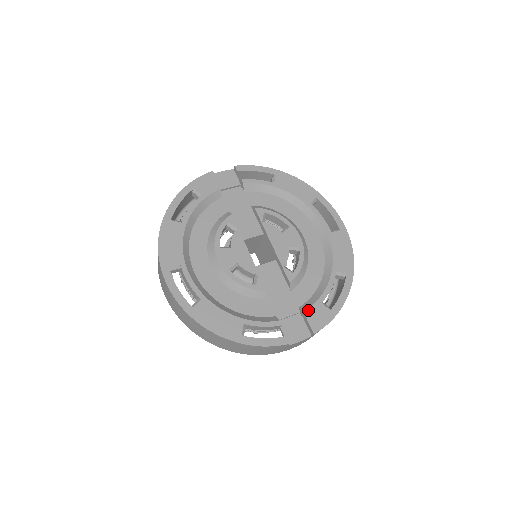
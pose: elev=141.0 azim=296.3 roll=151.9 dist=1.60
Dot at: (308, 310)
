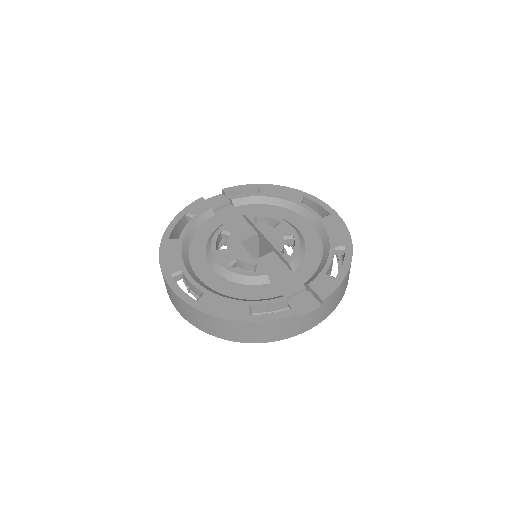
Dot at: (312, 282)
